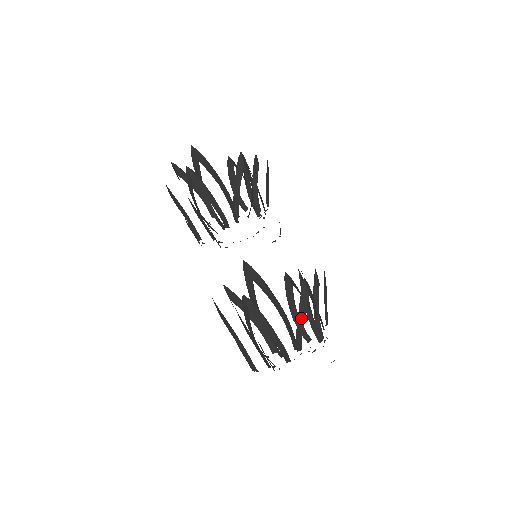
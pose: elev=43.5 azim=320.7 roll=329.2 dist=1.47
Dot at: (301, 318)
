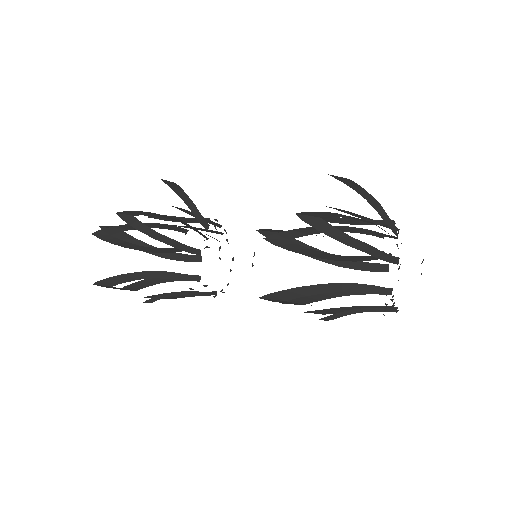
Dot at: (365, 195)
